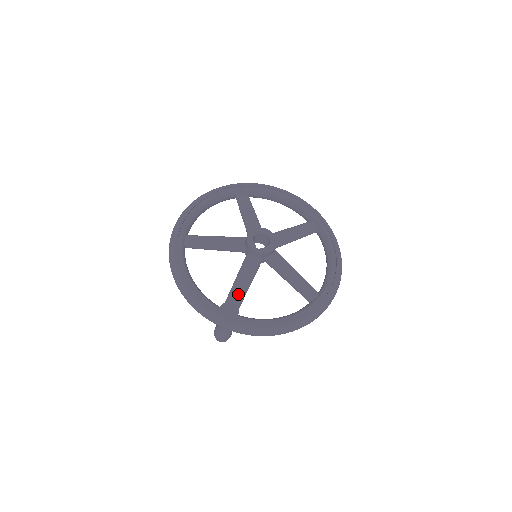
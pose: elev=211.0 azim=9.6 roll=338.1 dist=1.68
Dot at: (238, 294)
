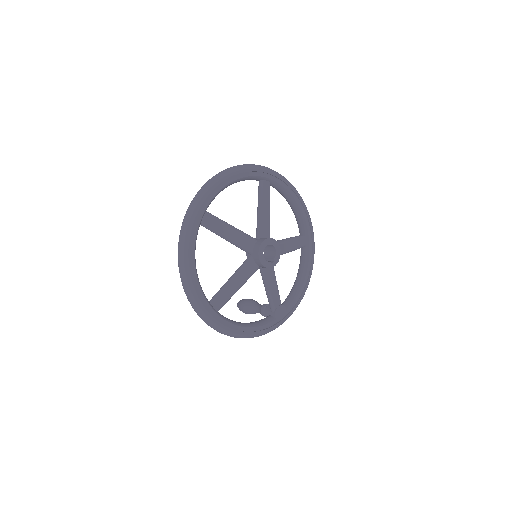
Dot at: (277, 298)
